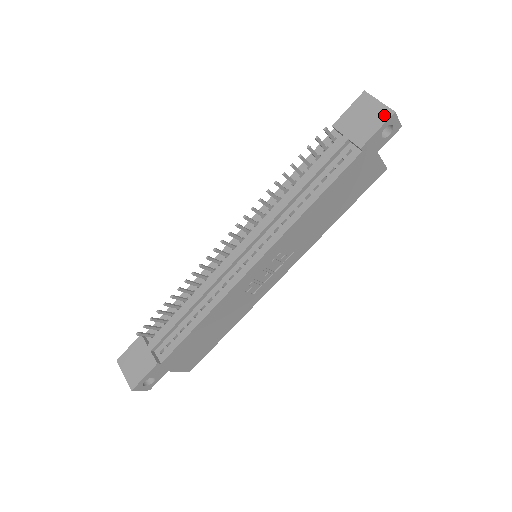
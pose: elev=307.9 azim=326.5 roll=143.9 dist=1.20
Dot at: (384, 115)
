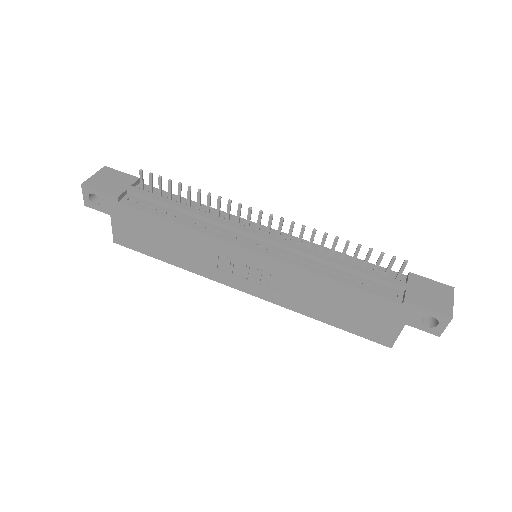
Dot at: (444, 310)
